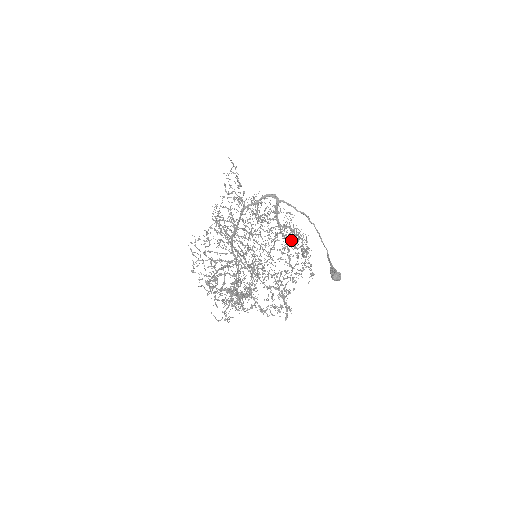
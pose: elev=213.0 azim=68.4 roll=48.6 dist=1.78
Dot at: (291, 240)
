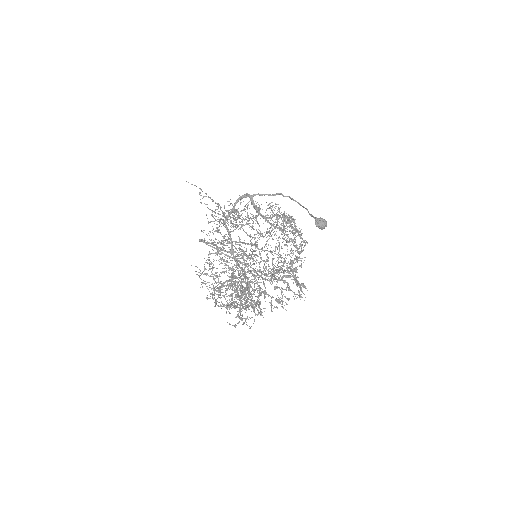
Dot at: occluded
